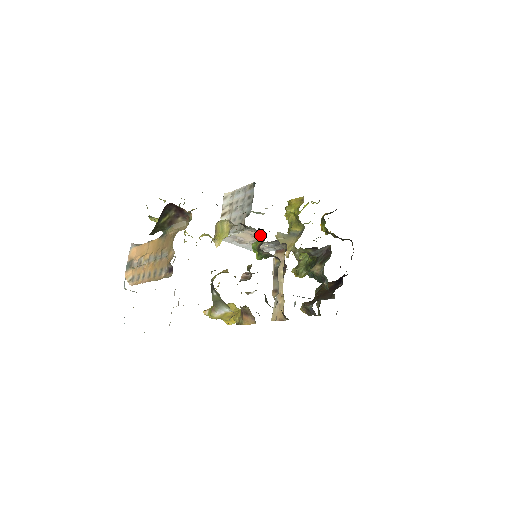
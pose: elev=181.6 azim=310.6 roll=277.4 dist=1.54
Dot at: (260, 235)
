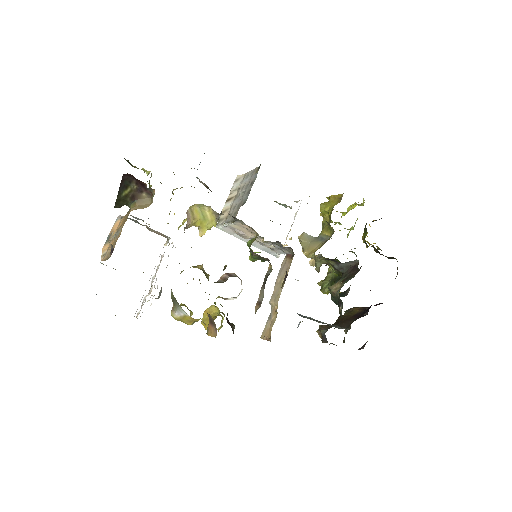
Dot at: (255, 231)
